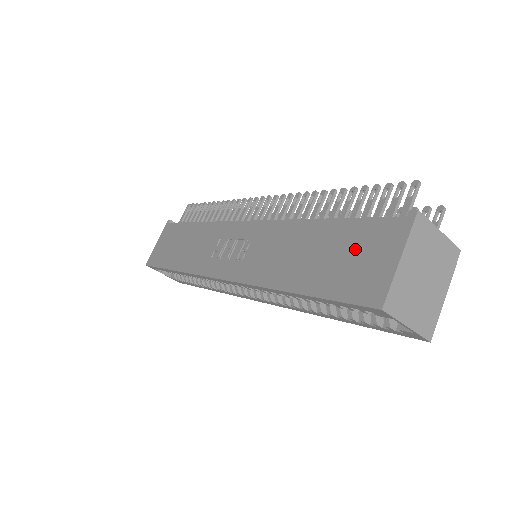
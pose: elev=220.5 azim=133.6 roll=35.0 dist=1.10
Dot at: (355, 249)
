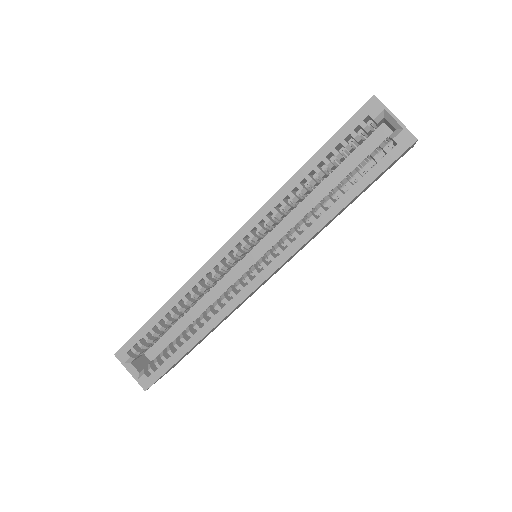
Dot at: occluded
